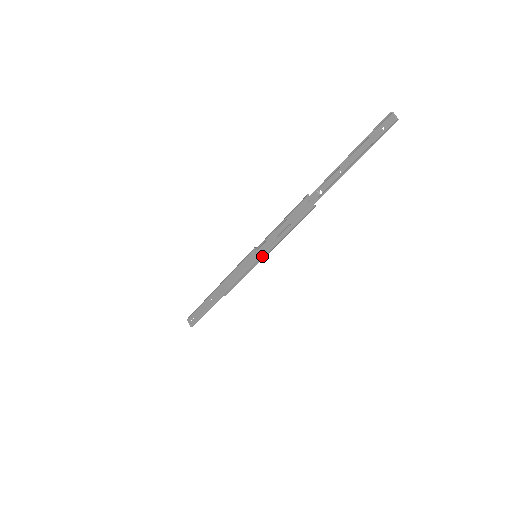
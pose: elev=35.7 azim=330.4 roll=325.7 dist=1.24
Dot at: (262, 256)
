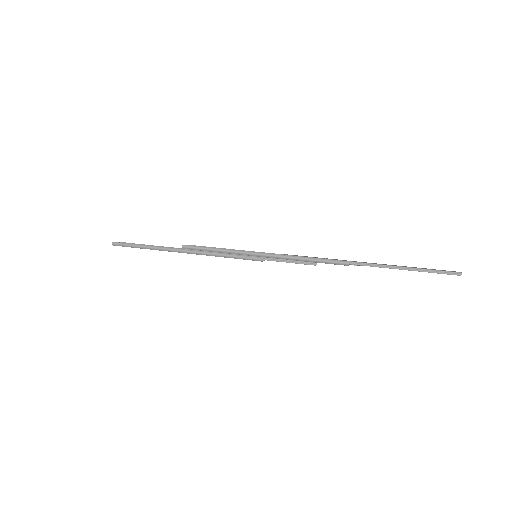
Dot at: occluded
